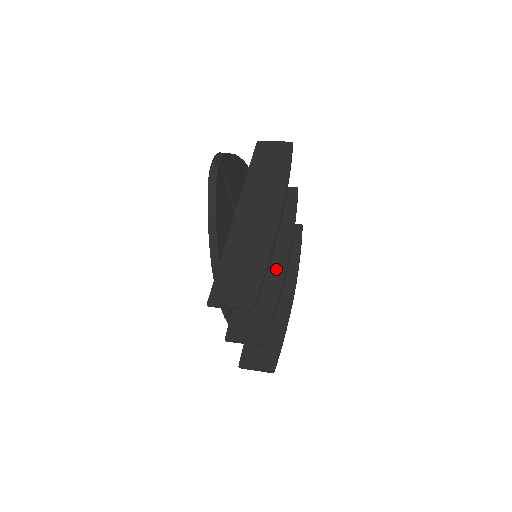
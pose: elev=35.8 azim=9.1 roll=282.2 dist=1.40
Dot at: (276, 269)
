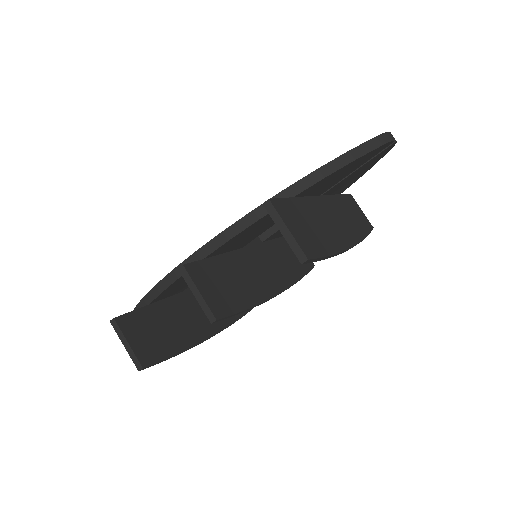
Dot at: (268, 285)
